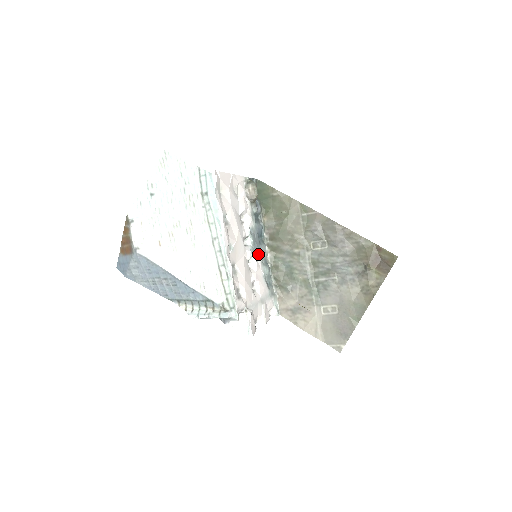
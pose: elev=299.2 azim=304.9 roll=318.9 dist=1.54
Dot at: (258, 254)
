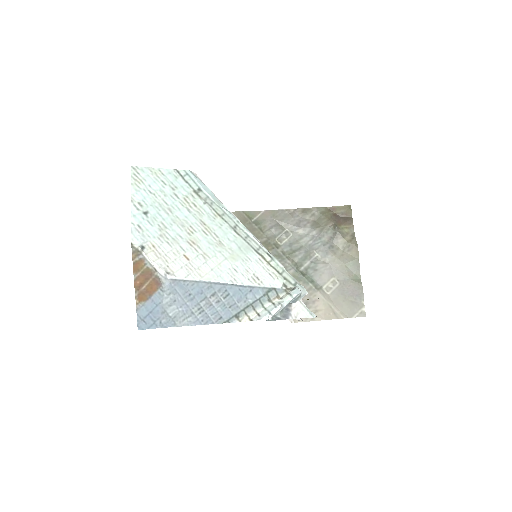
Dot at: occluded
